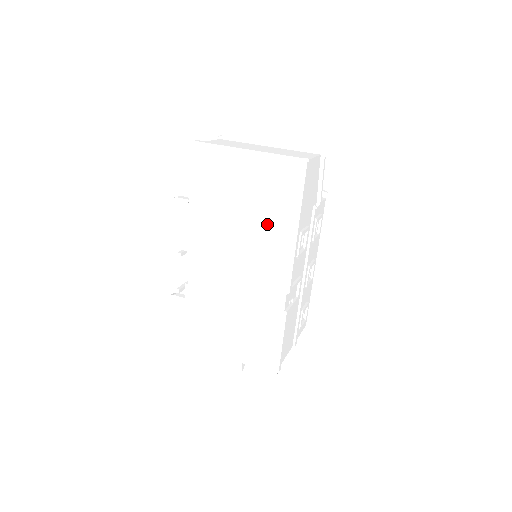
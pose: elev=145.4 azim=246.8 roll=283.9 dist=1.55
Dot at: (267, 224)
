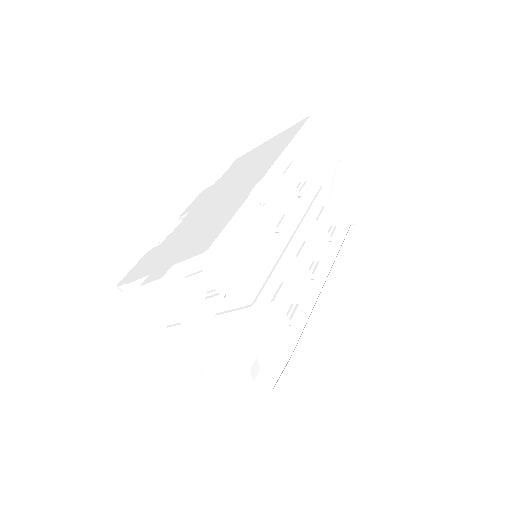
Dot at: (265, 157)
